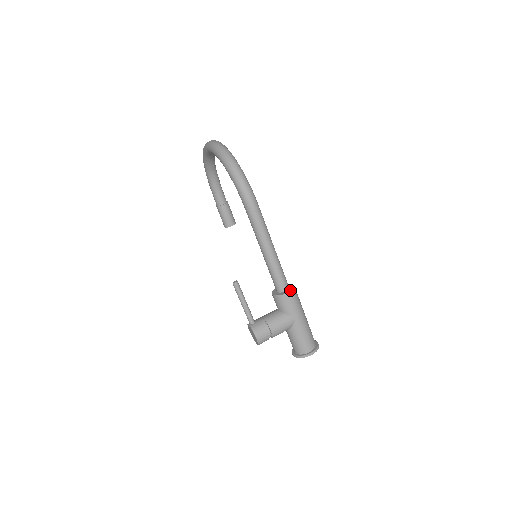
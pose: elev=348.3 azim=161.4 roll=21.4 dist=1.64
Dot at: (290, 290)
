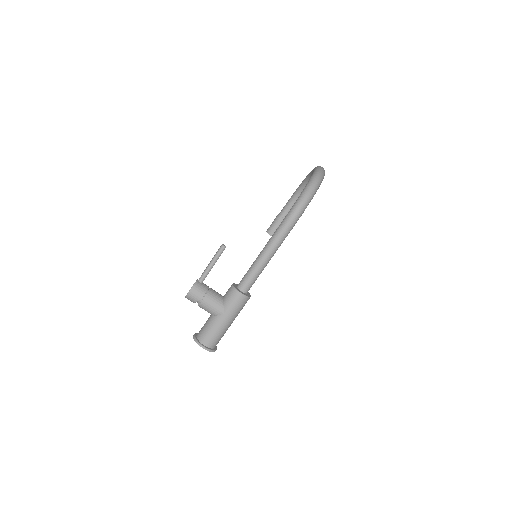
Dot at: (244, 294)
